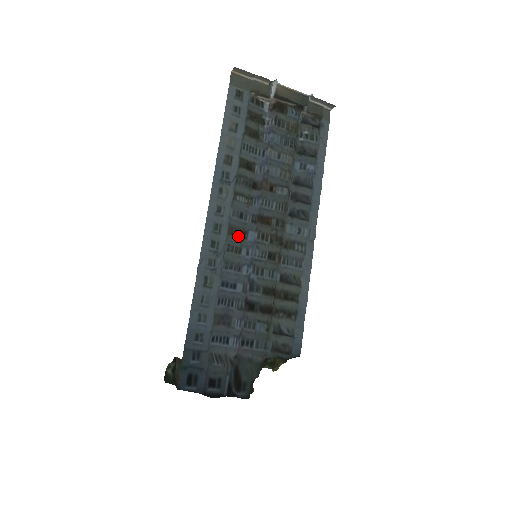
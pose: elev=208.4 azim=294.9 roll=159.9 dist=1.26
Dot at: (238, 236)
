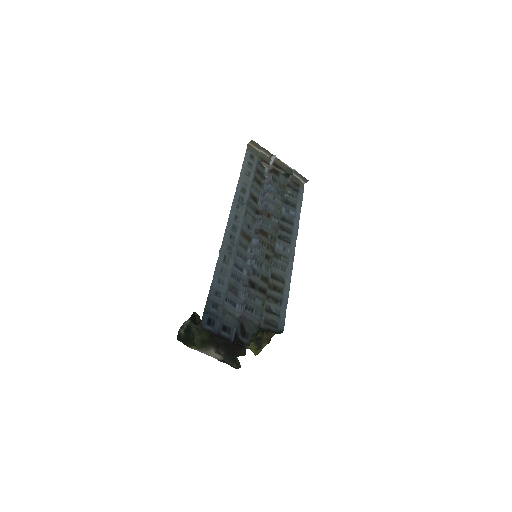
Dot at: (246, 239)
